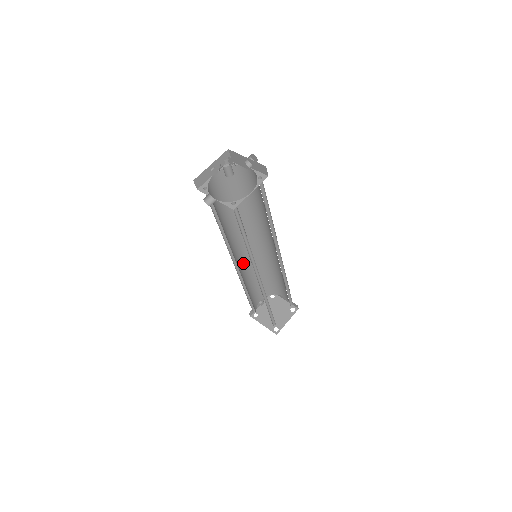
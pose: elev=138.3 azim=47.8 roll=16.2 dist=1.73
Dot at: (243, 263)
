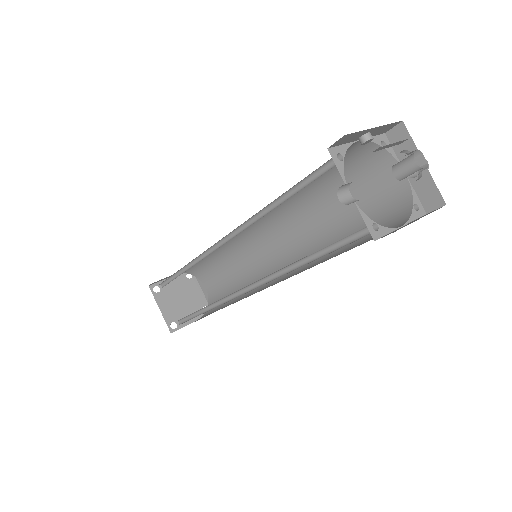
Dot at: occluded
